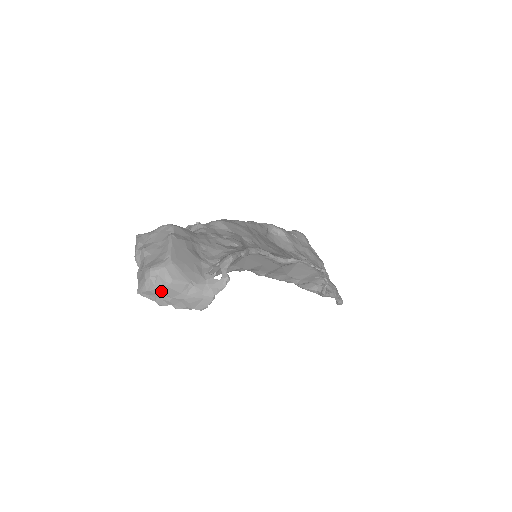
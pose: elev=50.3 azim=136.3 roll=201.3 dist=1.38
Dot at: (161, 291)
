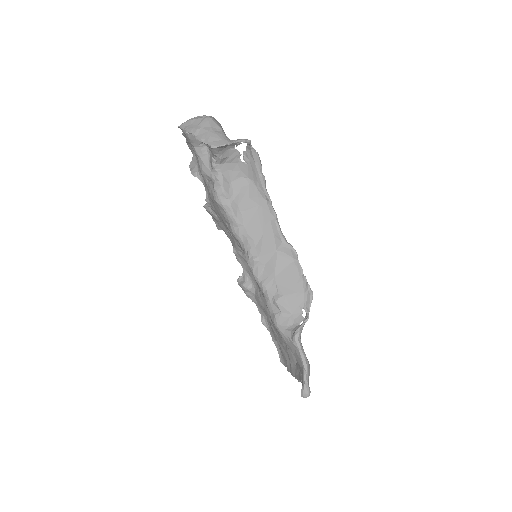
Dot at: (198, 122)
